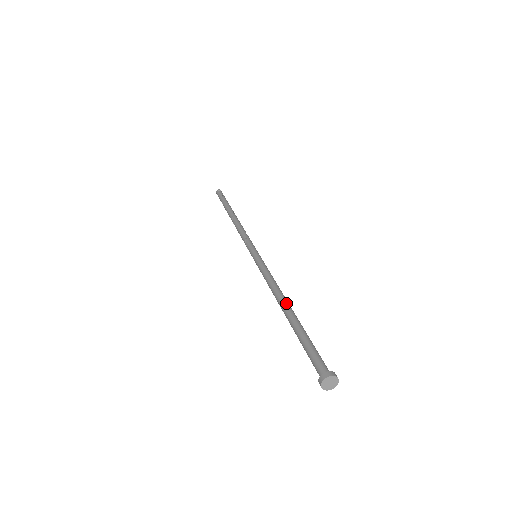
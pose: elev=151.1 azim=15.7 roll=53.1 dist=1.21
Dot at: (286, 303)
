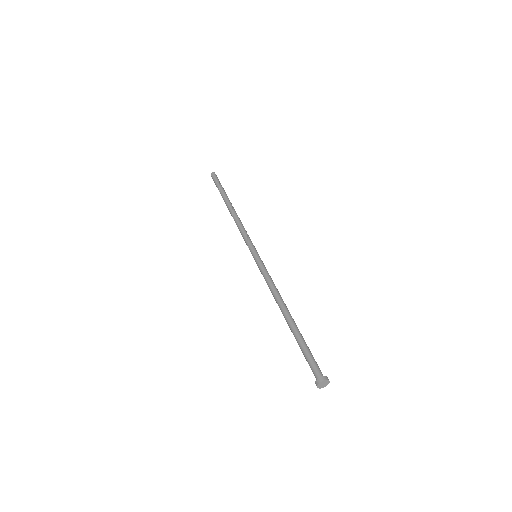
Dot at: occluded
